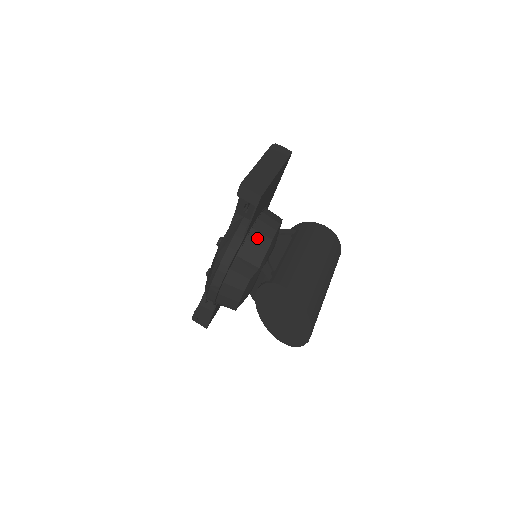
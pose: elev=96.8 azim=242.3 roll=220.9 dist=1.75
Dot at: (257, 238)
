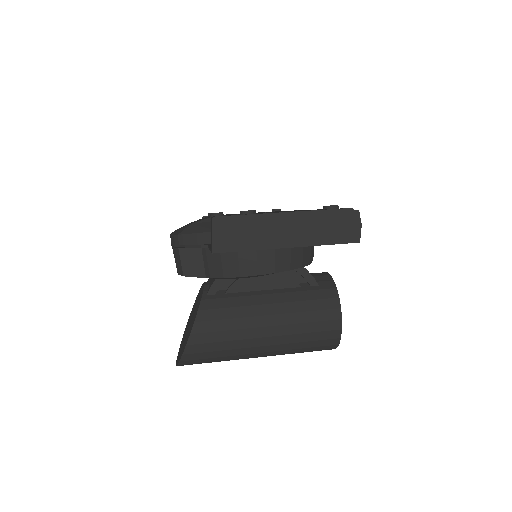
Dot at: (230, 258)
